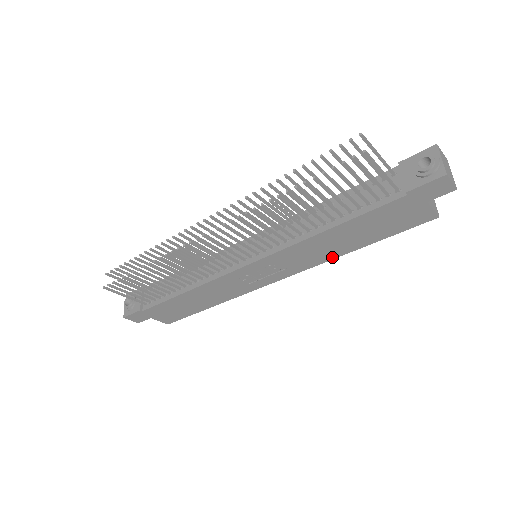
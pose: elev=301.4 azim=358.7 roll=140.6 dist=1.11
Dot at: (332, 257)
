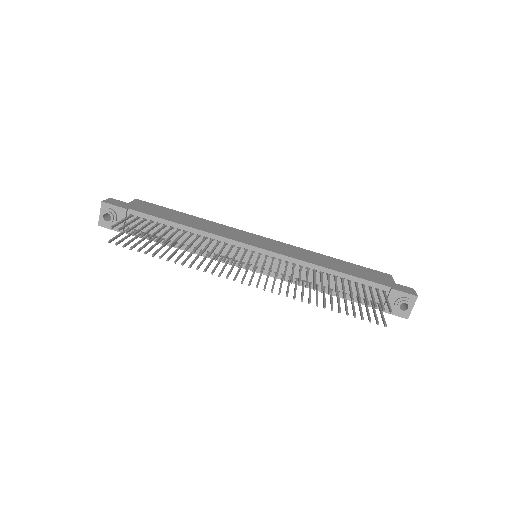
Dot at: occluded
